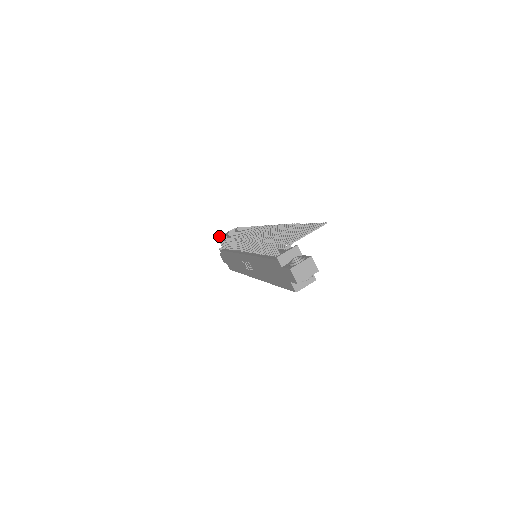
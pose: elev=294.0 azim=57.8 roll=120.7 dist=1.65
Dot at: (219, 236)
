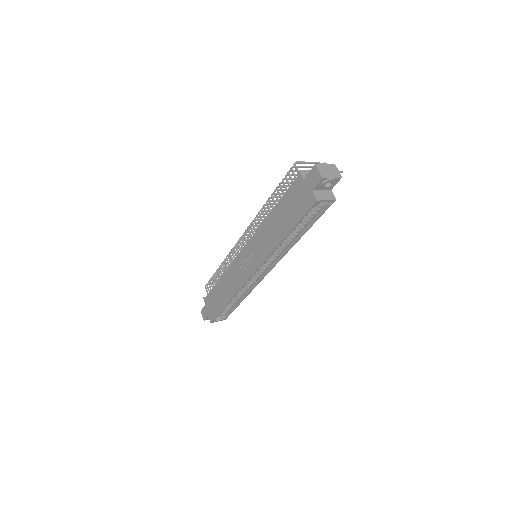
Dot at: occluded
